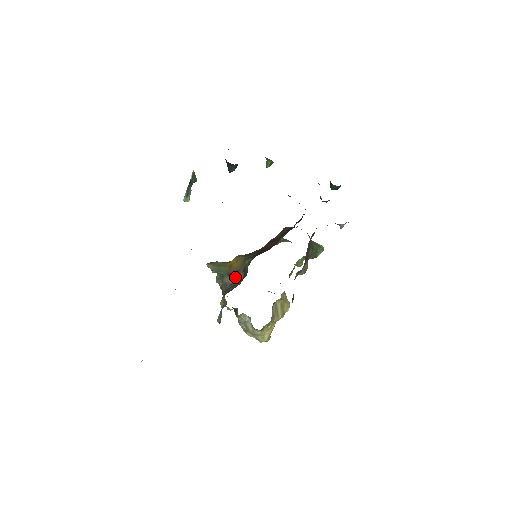
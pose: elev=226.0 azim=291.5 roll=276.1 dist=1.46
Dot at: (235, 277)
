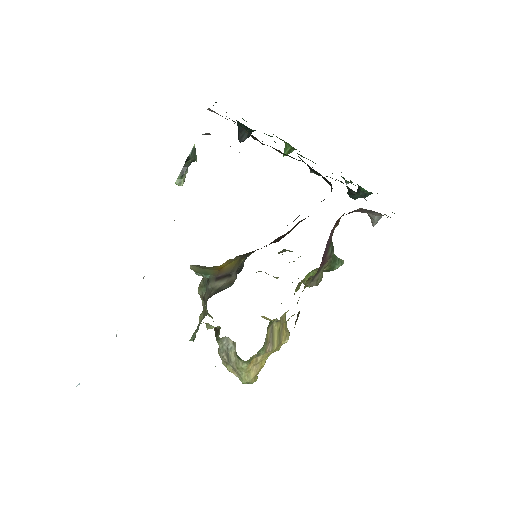
Dot at: (224, 281)
